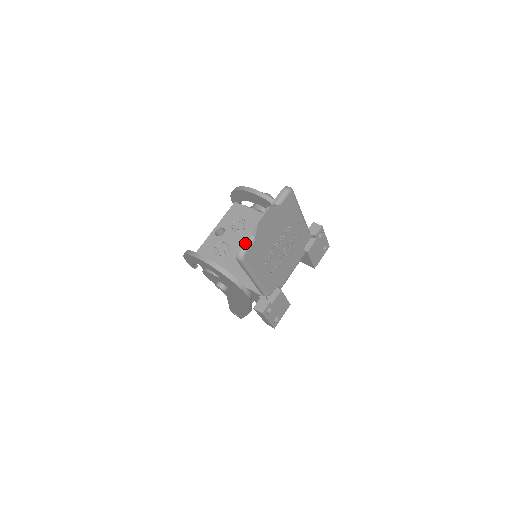
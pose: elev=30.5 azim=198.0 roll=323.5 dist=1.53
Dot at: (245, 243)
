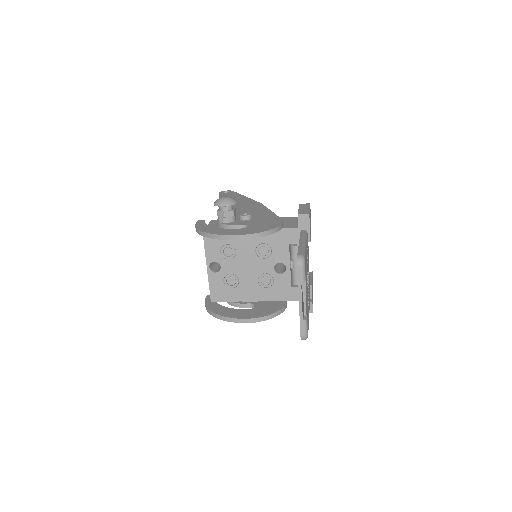
Dot at: (303, 330)
